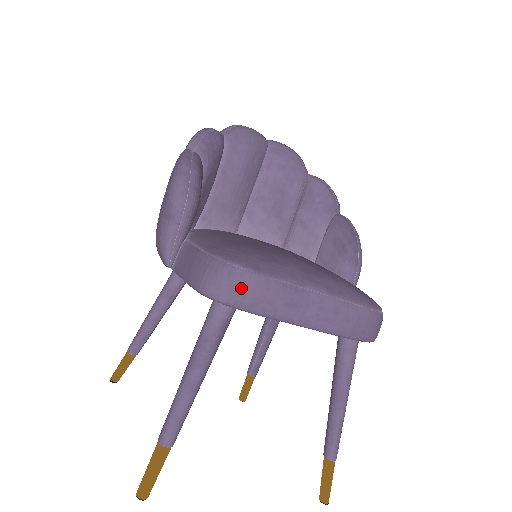
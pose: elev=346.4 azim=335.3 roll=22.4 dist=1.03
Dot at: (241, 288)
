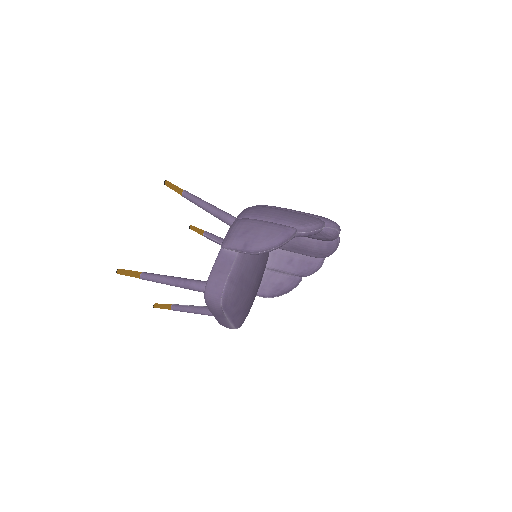
Dot at: (213, 304)
